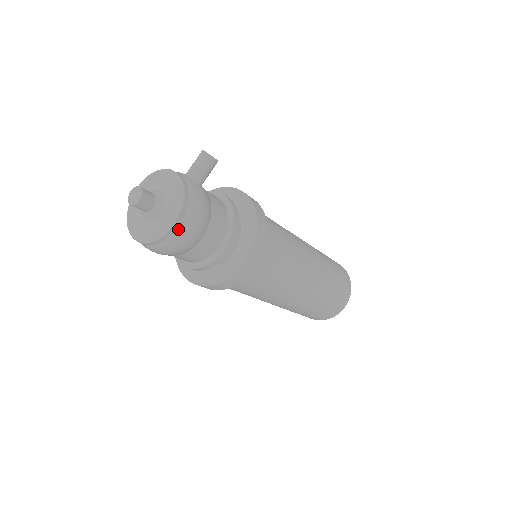
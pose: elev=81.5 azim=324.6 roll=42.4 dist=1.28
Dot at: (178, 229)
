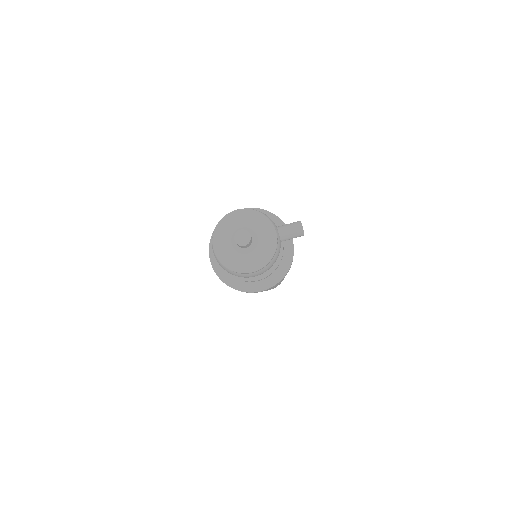
Dot at: (252, 273)
